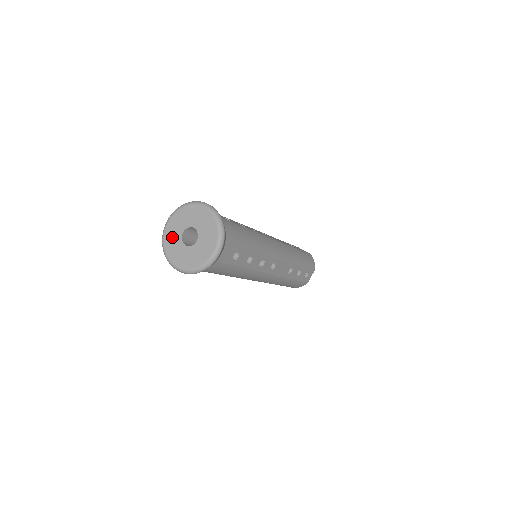
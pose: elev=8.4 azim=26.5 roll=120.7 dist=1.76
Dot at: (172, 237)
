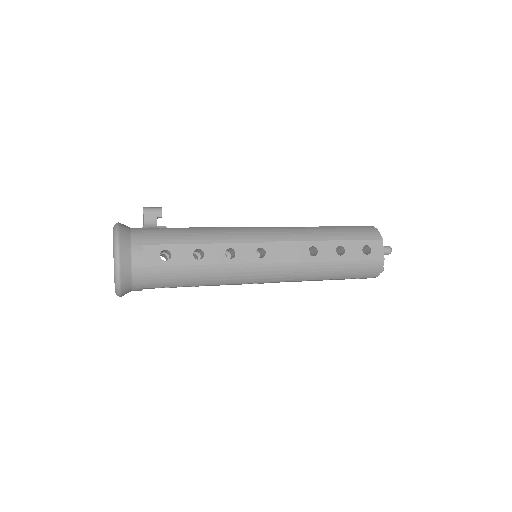
Dot at: occluded
